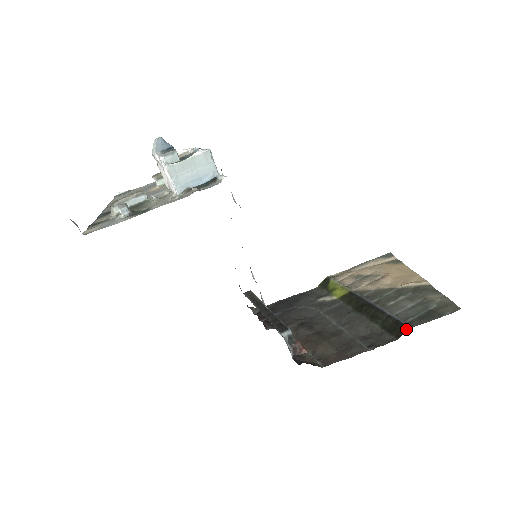
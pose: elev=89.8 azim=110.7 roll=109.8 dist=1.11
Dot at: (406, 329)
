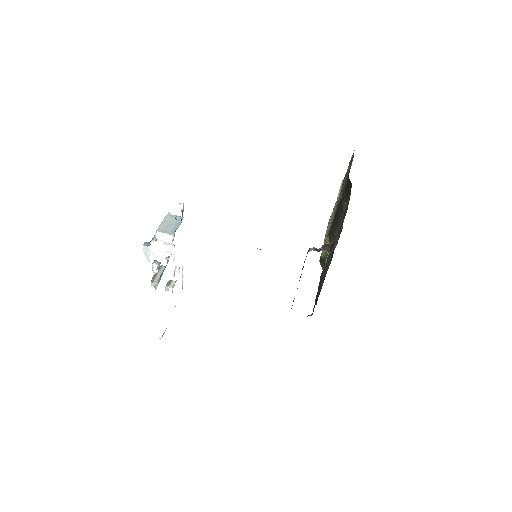
Dot at: (348, 179)
